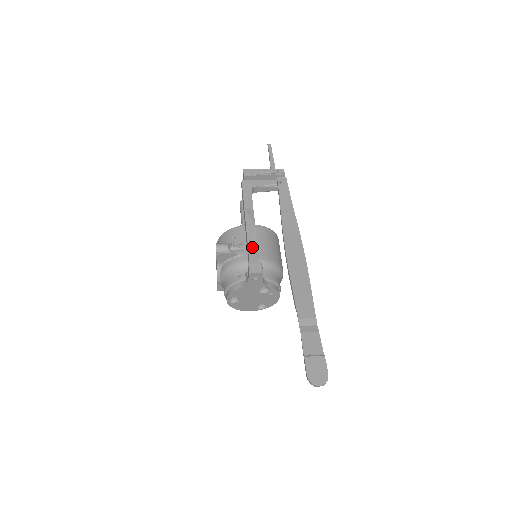
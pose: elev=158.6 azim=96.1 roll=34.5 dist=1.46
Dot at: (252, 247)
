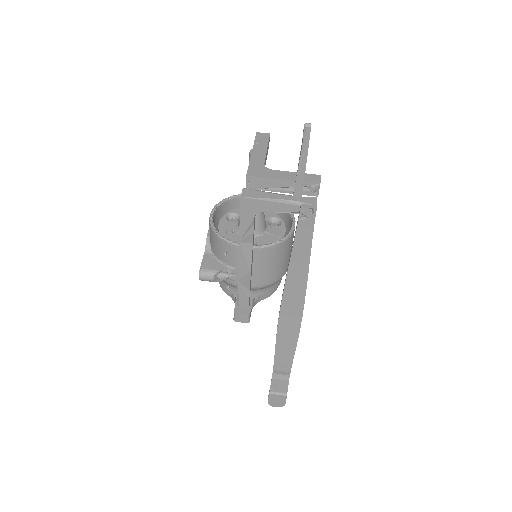
Dot at: (242, 291)
